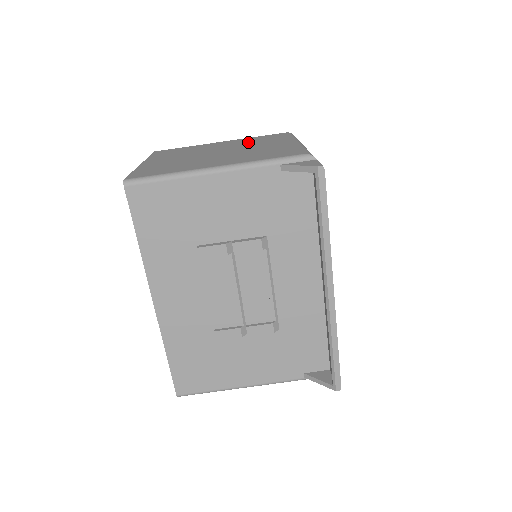
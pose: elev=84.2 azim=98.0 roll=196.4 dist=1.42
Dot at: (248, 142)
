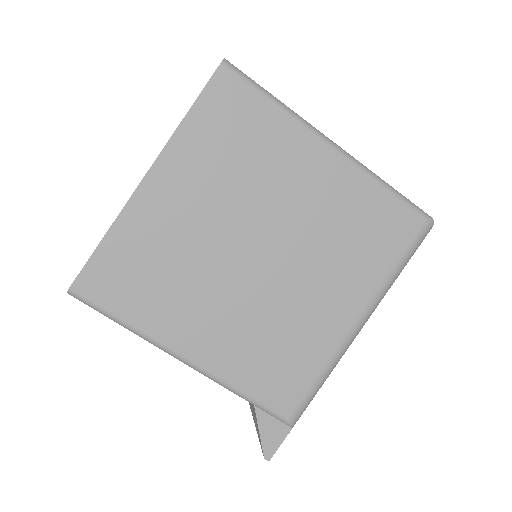
Dot at: (335, 229)
